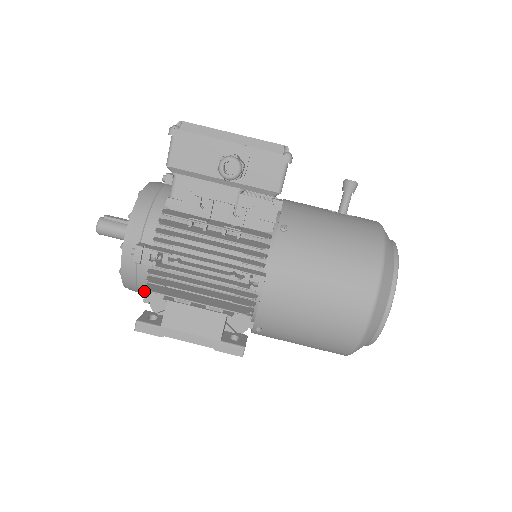
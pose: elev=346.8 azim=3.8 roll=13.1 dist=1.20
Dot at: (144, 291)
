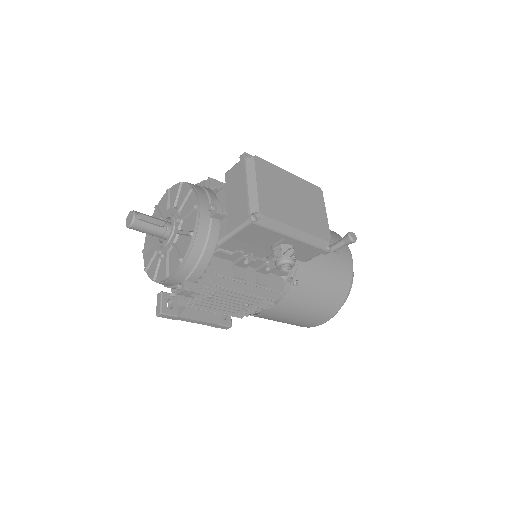
Dot at: occluded
